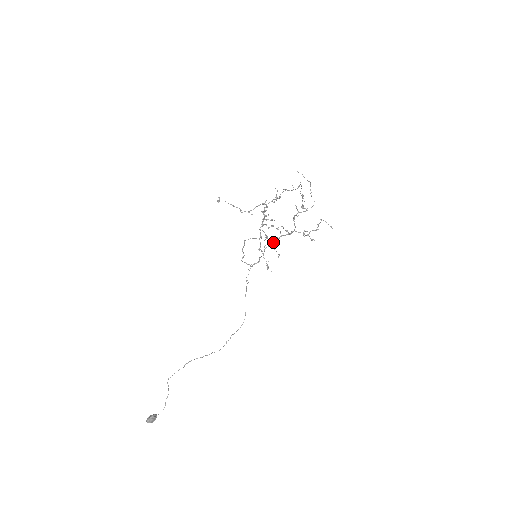
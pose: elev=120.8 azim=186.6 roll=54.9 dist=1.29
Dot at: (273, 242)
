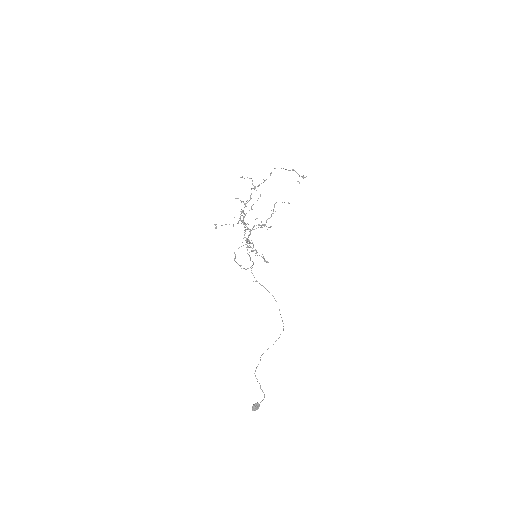
Dot at: occluded
